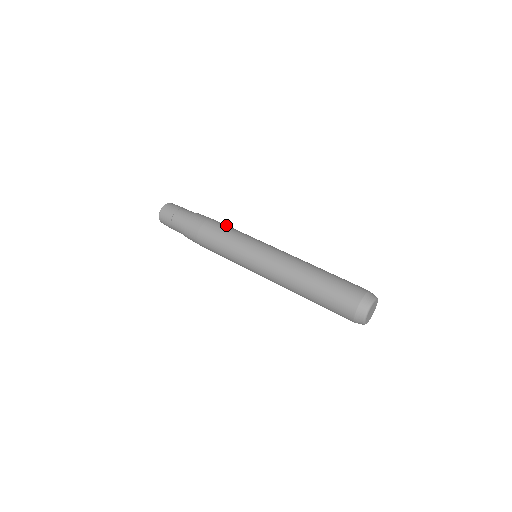
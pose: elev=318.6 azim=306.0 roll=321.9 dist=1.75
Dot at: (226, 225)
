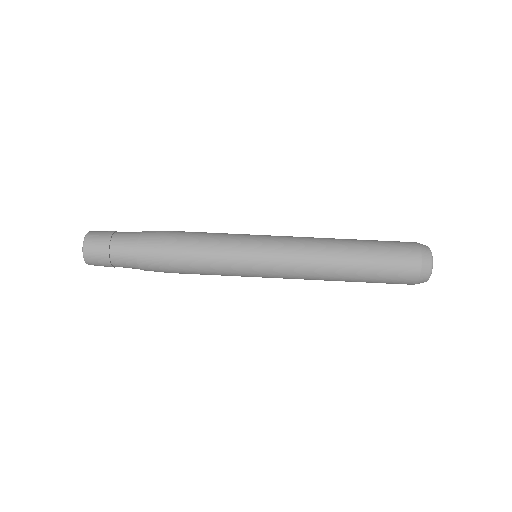
Dot at: (194, 235)
